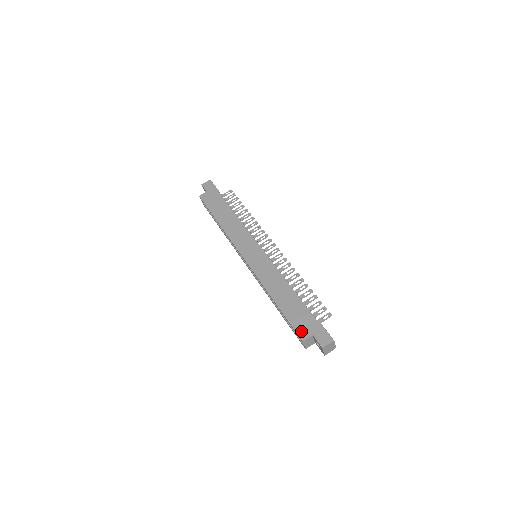
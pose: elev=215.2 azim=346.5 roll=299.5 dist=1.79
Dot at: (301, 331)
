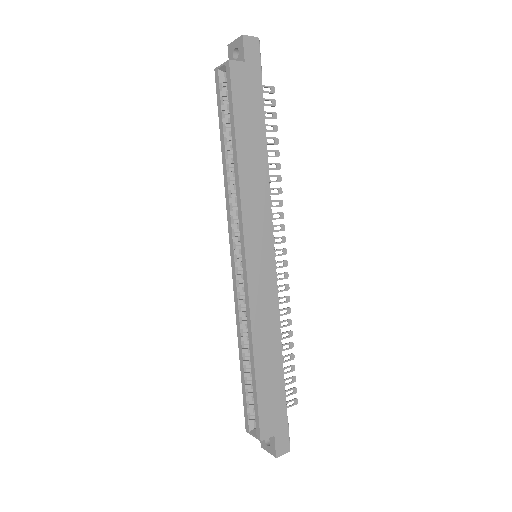
Dot at: (265, 425)
